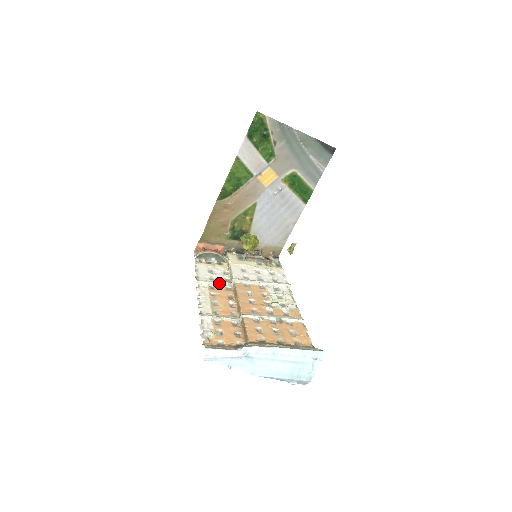
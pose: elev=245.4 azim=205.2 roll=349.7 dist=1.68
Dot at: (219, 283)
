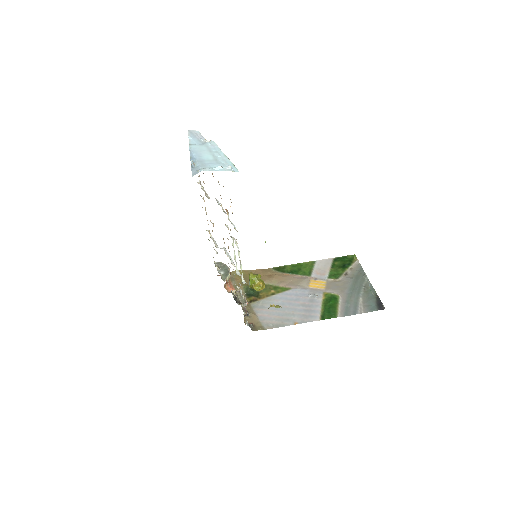
Dot at: (215, 241)
